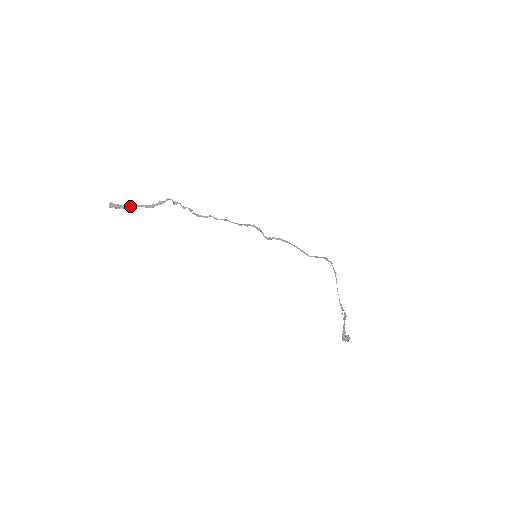
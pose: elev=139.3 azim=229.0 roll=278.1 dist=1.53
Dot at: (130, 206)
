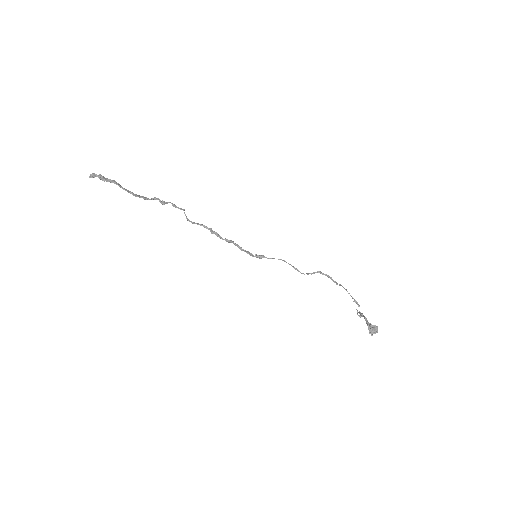
Dot at: (117, 183)
